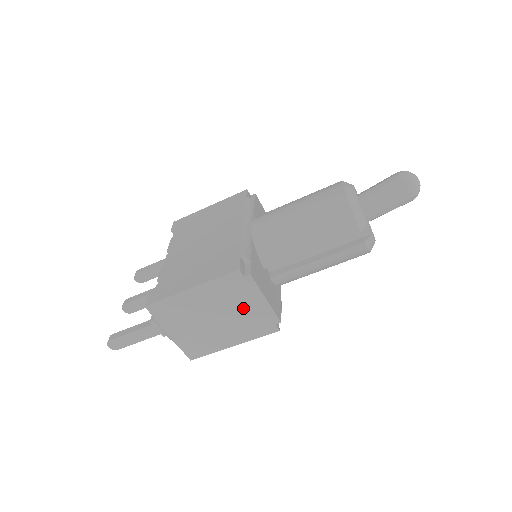
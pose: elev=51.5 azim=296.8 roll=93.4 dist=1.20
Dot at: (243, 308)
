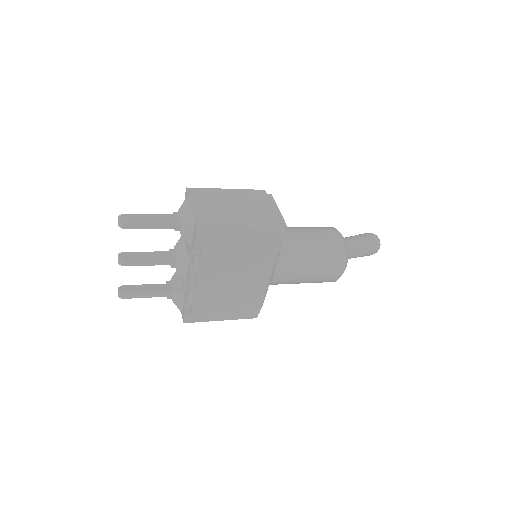
Dot at: occluded
